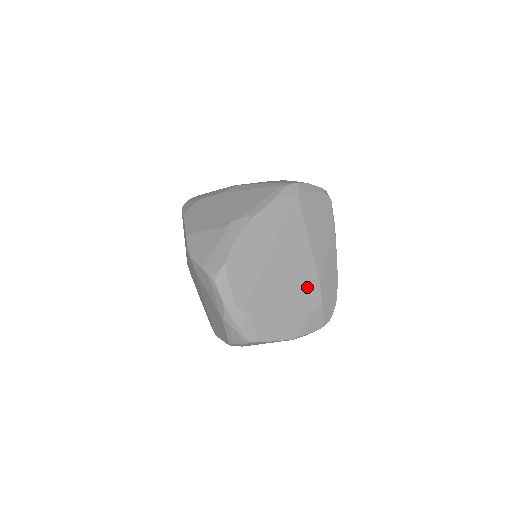
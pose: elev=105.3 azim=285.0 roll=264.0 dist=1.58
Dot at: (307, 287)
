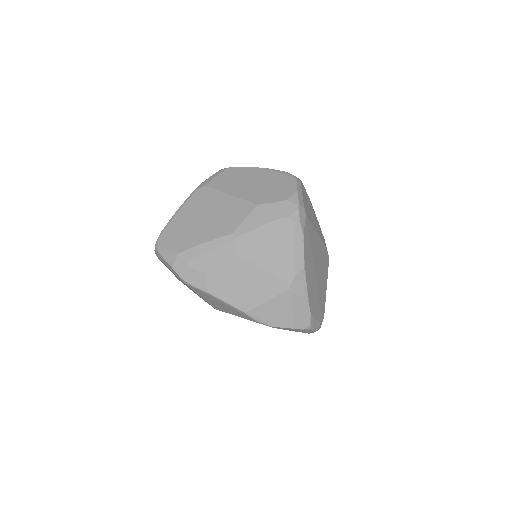
Dot at: (324, 259)
